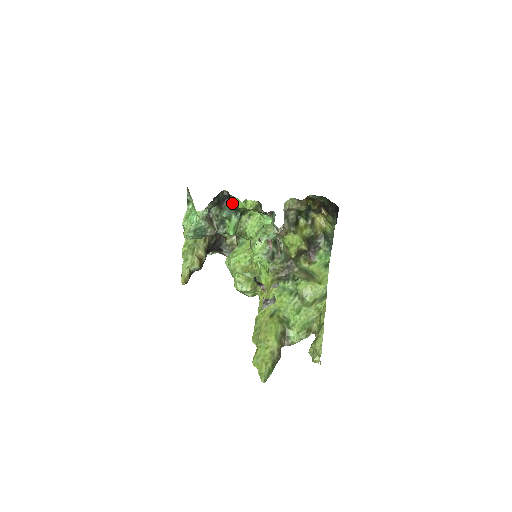
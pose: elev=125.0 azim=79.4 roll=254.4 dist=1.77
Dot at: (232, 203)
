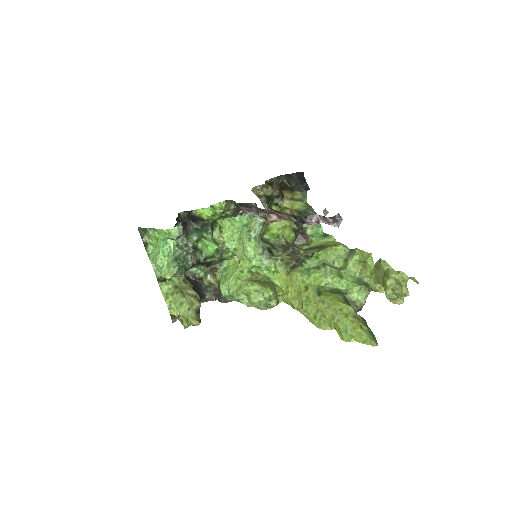
Dot at: (196, 222)
